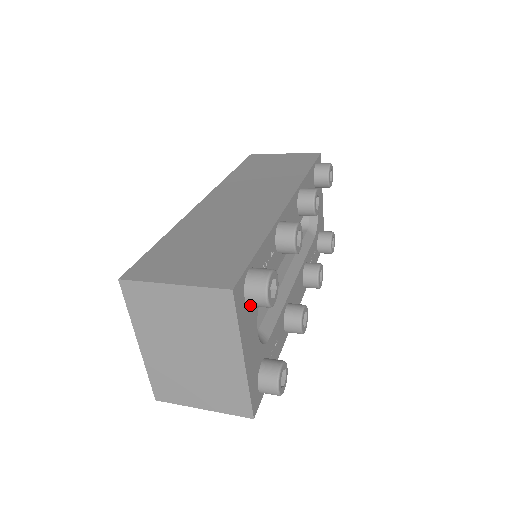
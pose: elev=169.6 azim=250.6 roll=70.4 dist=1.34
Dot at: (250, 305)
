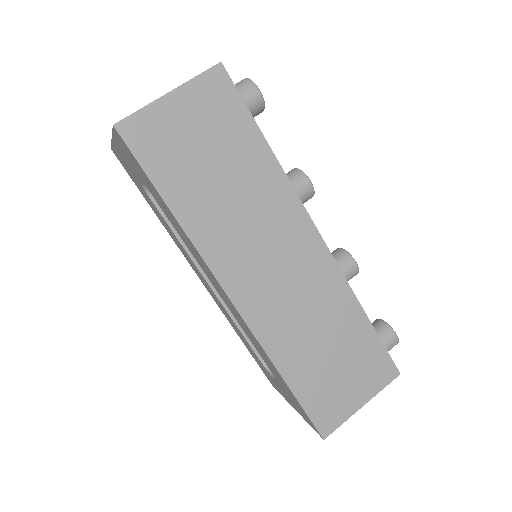
Dot at: occluded
